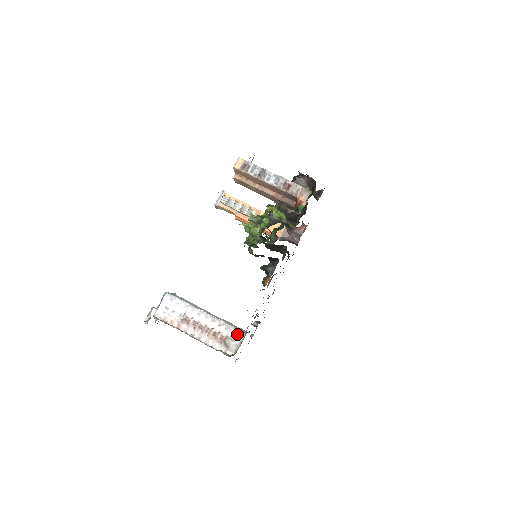
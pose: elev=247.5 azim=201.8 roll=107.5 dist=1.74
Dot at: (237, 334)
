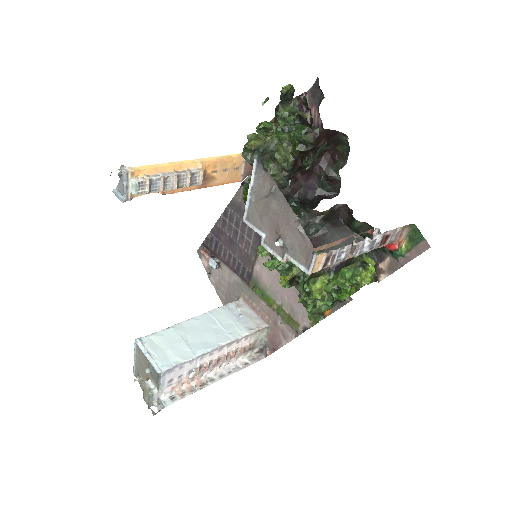
Dot at: (259, 333)
